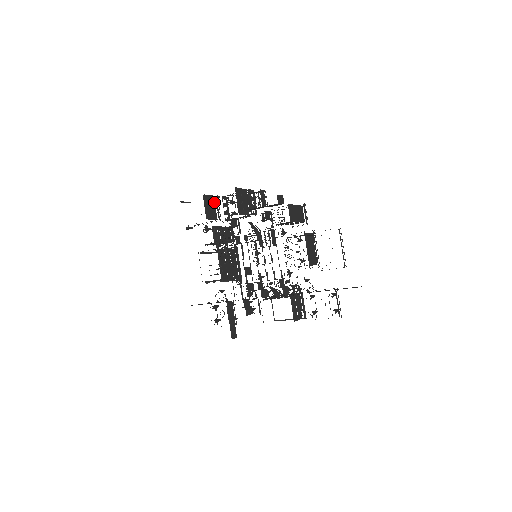
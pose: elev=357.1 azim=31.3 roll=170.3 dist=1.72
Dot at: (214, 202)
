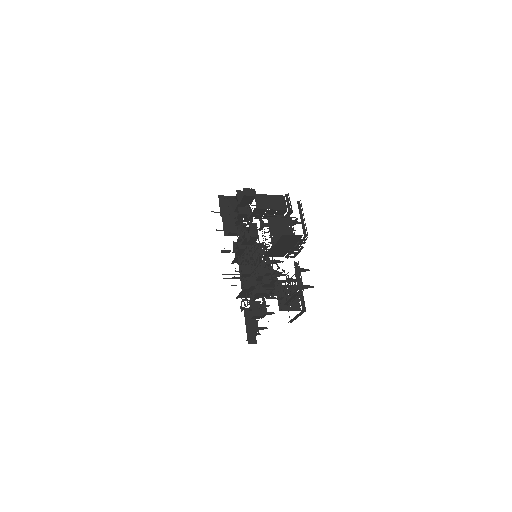
Dot at: occluded
